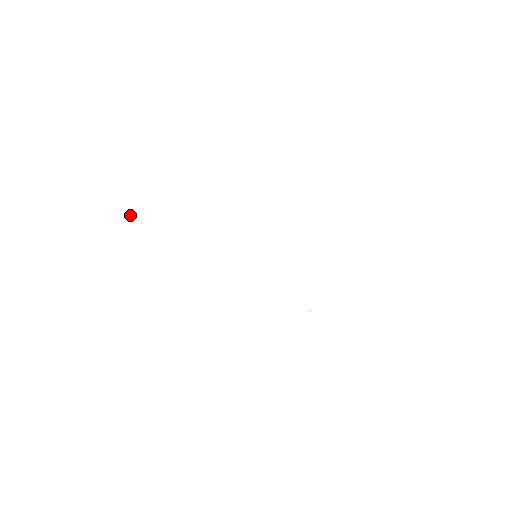
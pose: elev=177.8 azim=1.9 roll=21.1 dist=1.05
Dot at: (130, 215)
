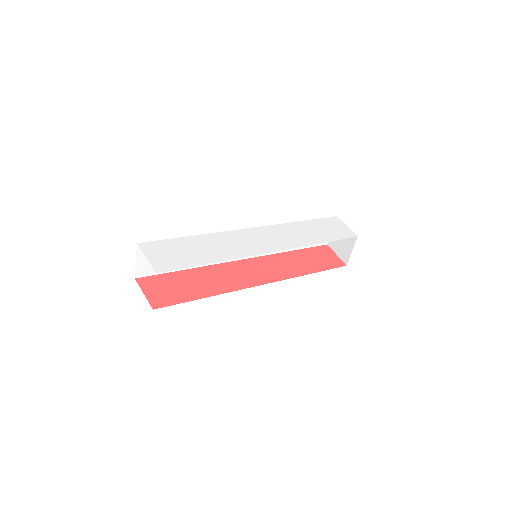
Dot at: (182, 250)
